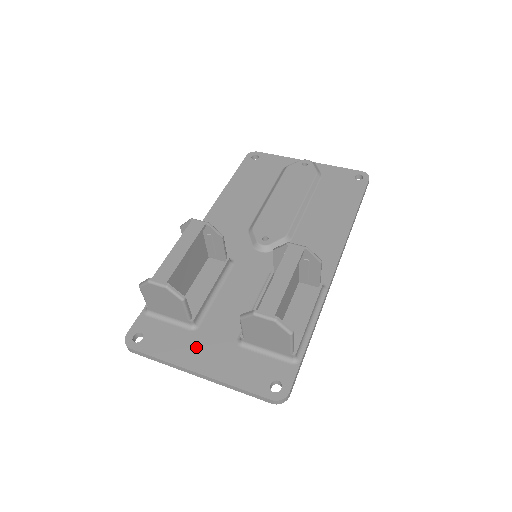
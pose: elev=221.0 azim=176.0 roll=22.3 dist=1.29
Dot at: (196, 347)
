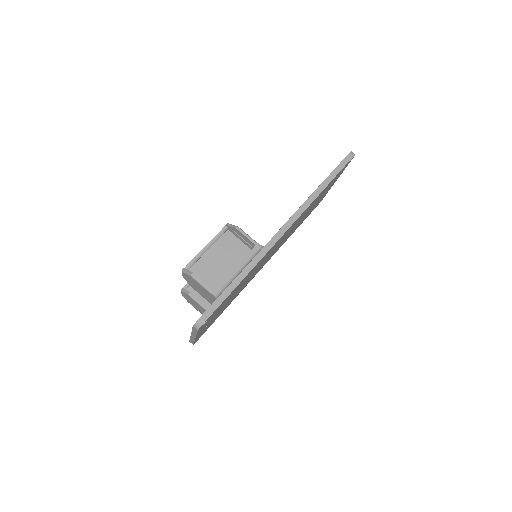
Dot at: occluded
